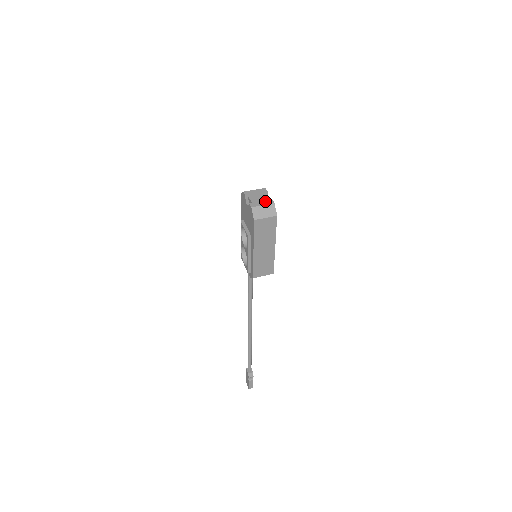
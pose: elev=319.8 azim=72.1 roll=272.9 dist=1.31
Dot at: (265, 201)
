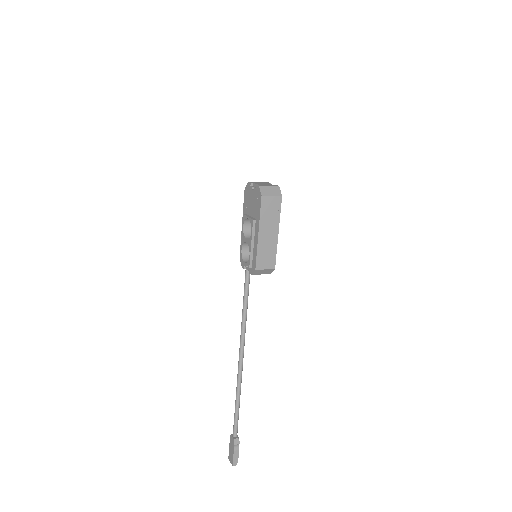
Dot at: (270, 185)
